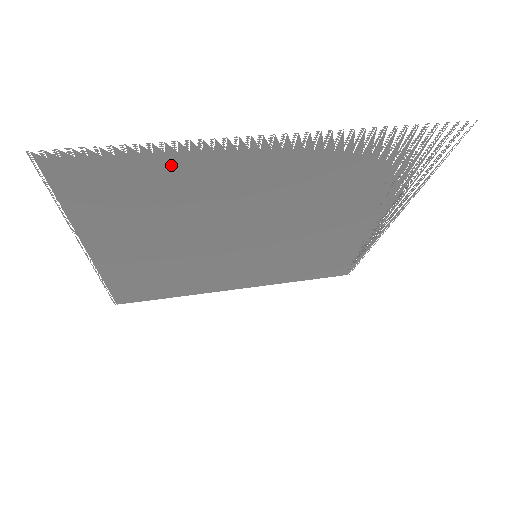
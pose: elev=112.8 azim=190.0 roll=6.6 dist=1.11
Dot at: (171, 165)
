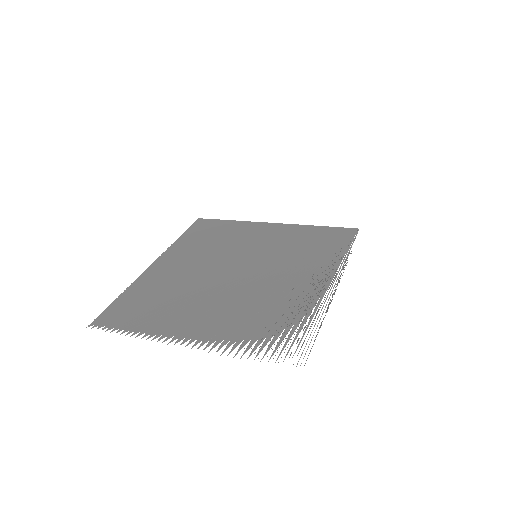
Dot at: (146, 324)
